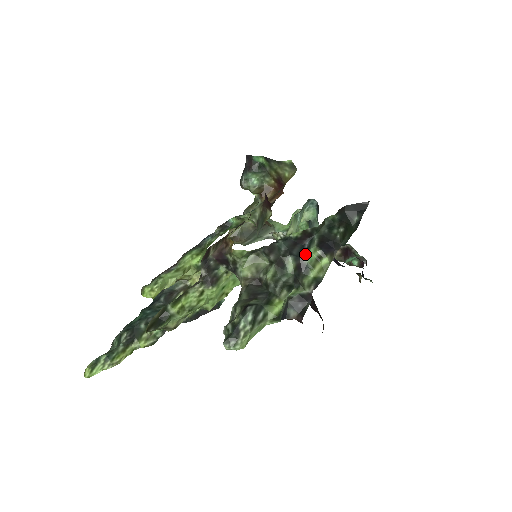
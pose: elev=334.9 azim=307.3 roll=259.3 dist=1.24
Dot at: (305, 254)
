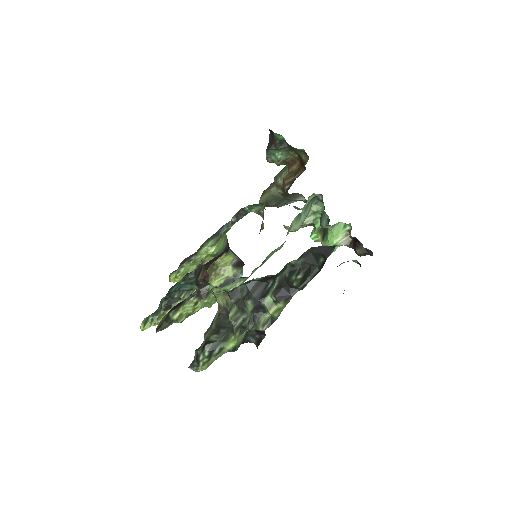
Dot at: (264, 296)
